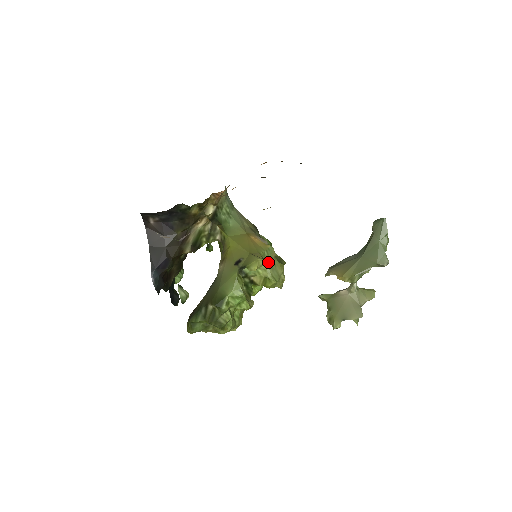
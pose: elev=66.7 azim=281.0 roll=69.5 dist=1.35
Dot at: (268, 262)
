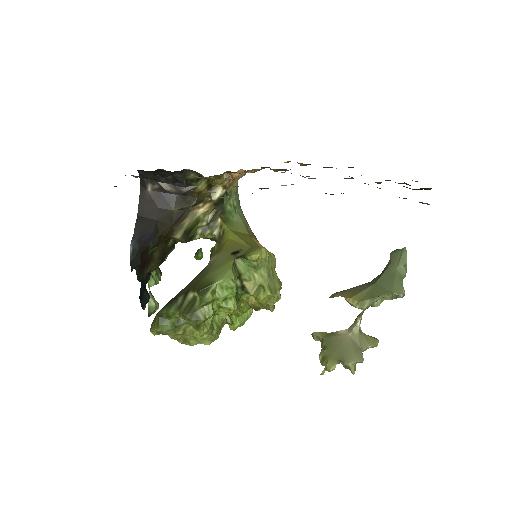
Dot at: (267, 269)
